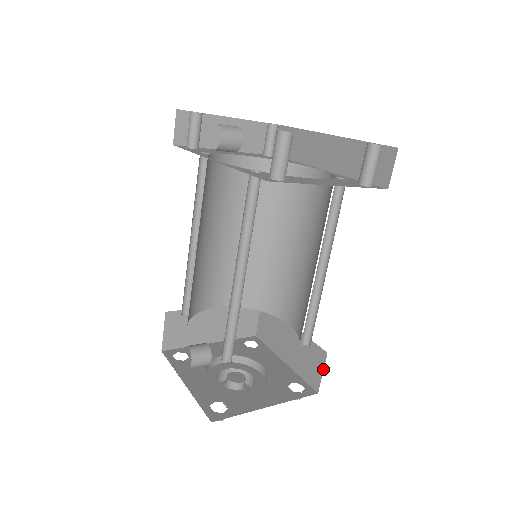
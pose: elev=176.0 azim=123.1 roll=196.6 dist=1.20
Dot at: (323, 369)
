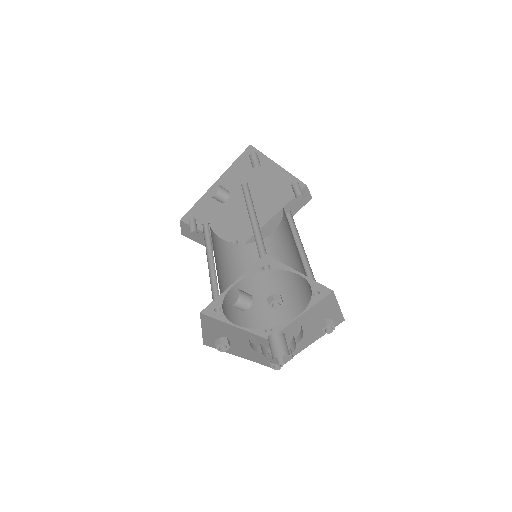
Dot at: (337, 302)
